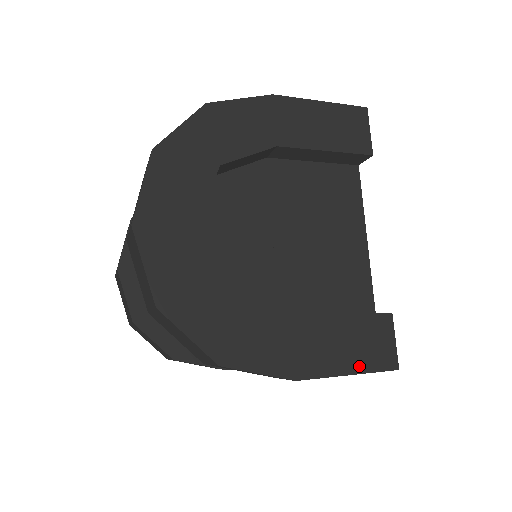
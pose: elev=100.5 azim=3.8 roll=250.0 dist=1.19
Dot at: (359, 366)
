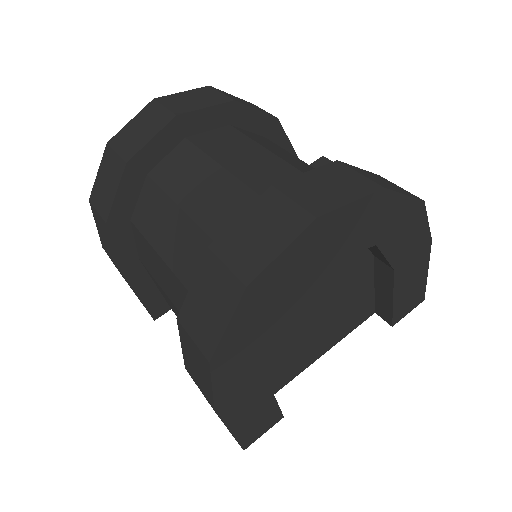
Dot at: (239, 432)
